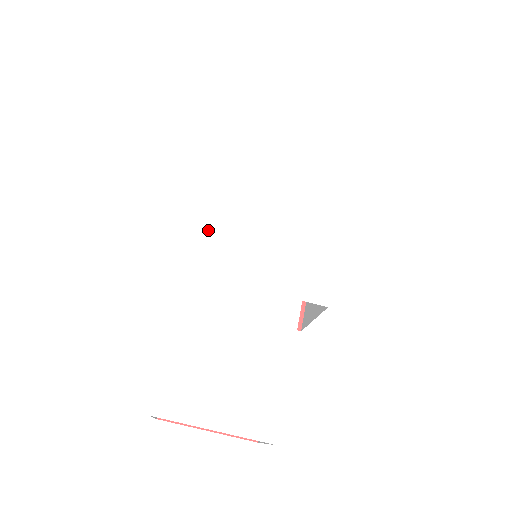
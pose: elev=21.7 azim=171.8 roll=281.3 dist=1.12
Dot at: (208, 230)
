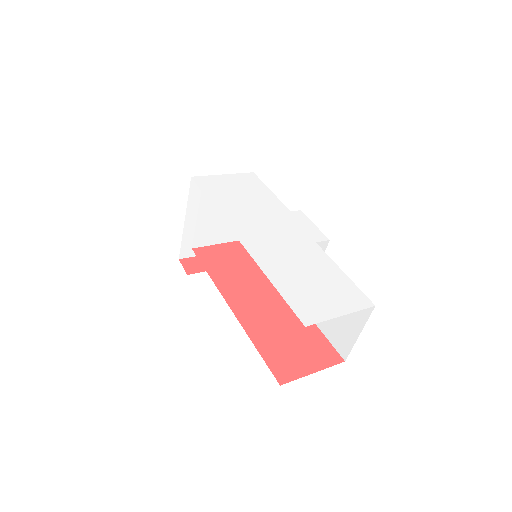
Dot at: (236, 232)
